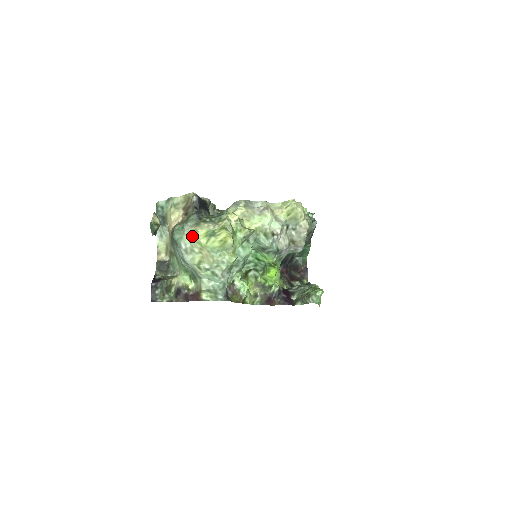
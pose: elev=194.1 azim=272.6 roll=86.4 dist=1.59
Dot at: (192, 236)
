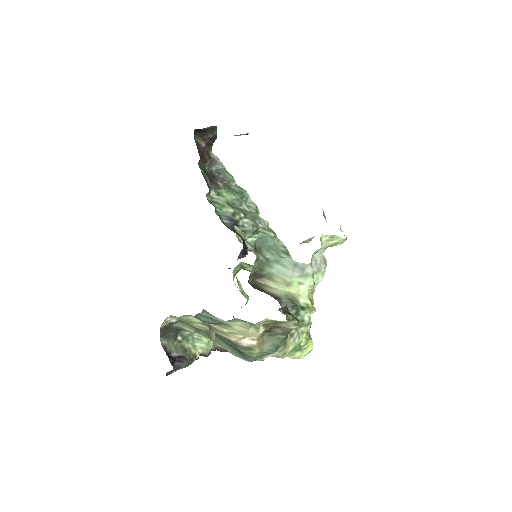
Dot at: occluded
